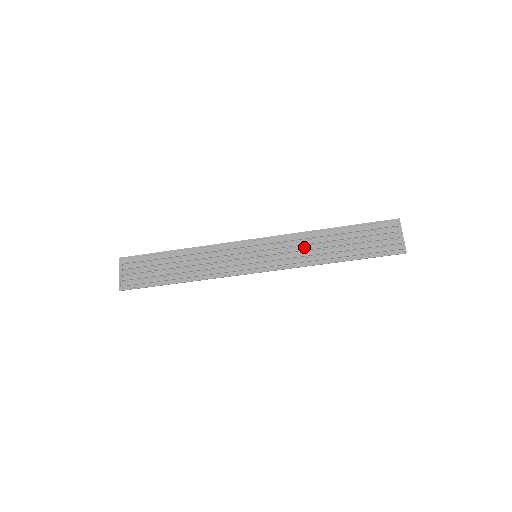
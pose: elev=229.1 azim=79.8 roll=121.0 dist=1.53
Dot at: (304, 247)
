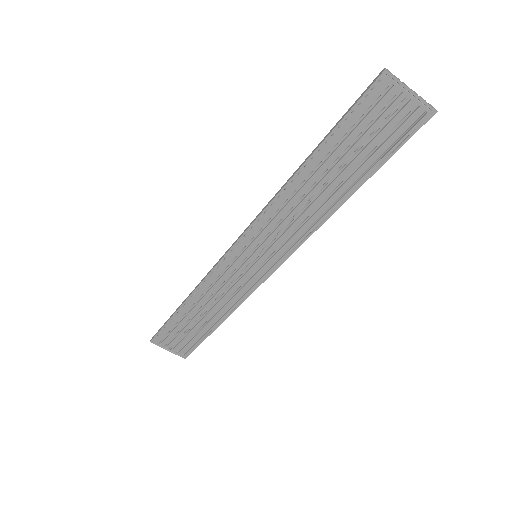
Dot at: (295, 211)
